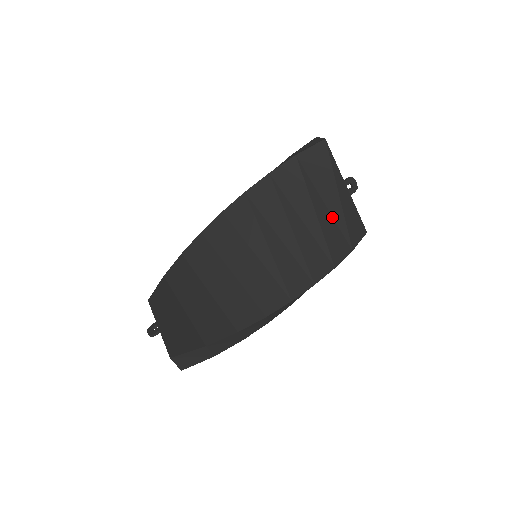
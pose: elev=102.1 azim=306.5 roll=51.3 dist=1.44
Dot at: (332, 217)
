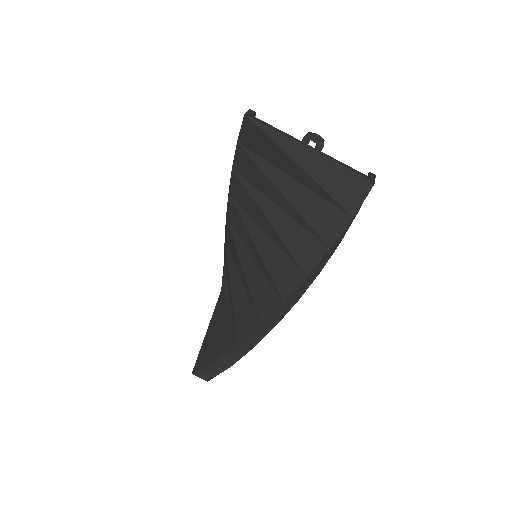
Dot at: (309, 189)
